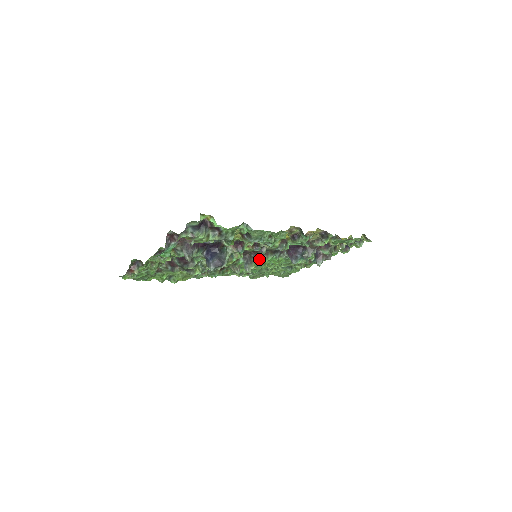
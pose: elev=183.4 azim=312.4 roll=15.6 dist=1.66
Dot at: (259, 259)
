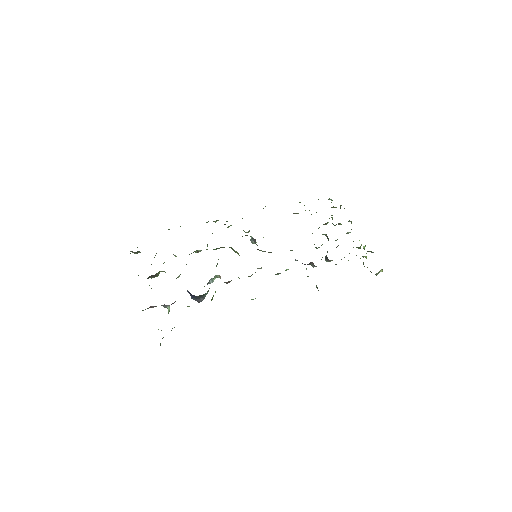
Dot at: occluded
